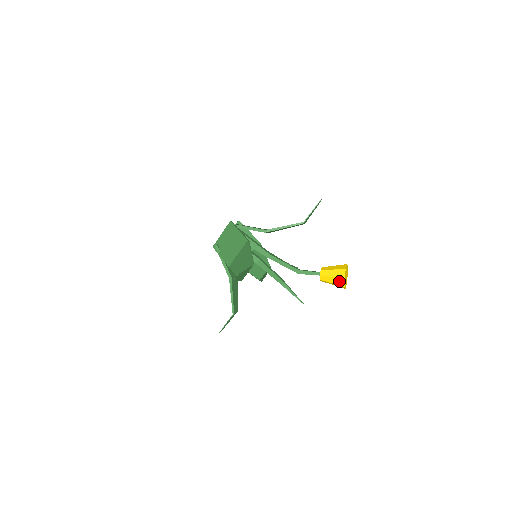
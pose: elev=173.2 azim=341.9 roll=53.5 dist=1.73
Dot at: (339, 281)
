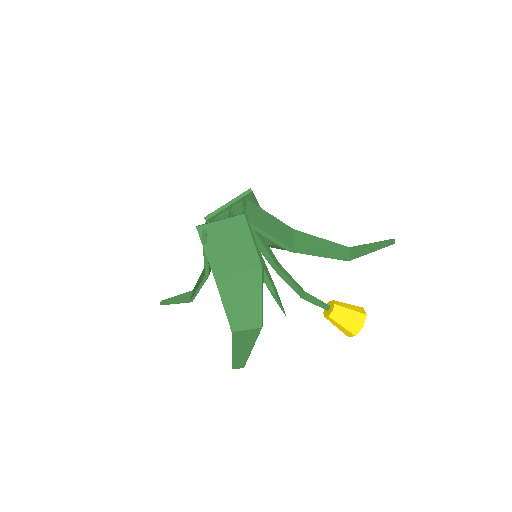
Dot at: (347, 332)
